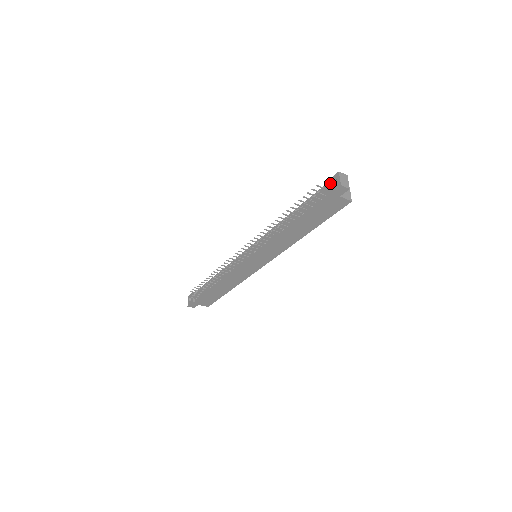
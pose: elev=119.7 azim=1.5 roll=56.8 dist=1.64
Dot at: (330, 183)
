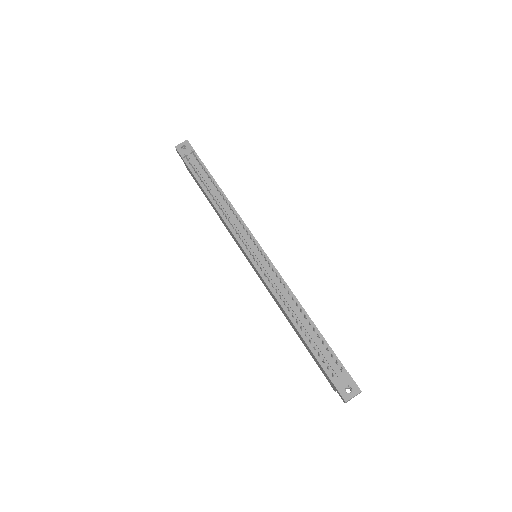
Dot at: (347, 382)
